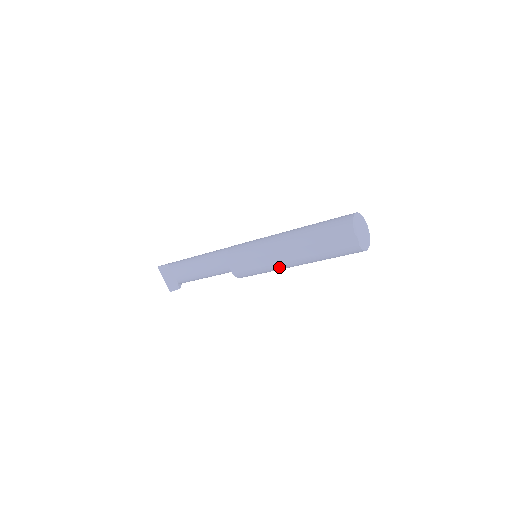
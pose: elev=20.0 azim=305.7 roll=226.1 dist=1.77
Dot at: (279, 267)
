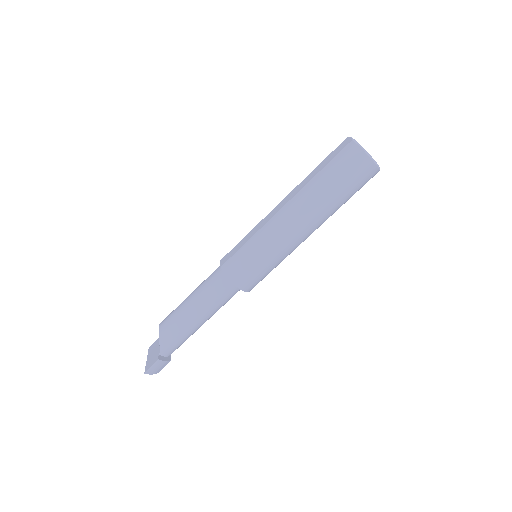
Dot at: (272, 226)
